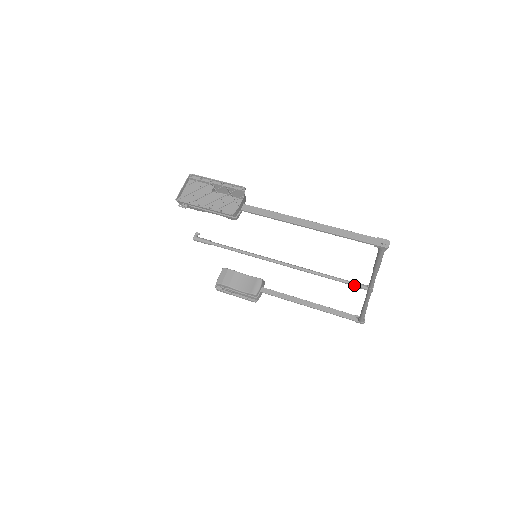
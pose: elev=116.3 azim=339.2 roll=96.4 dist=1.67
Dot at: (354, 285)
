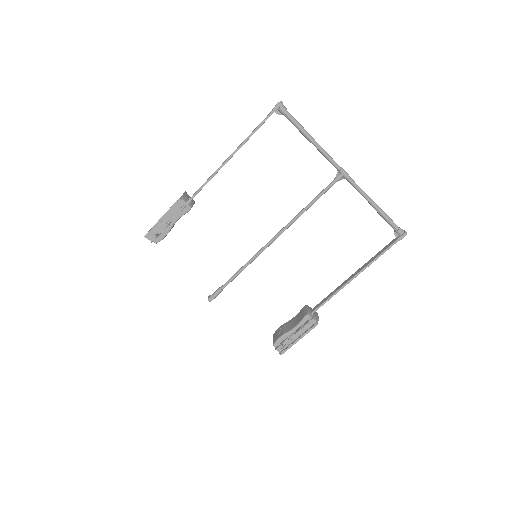
Dot at: (331, 184)
